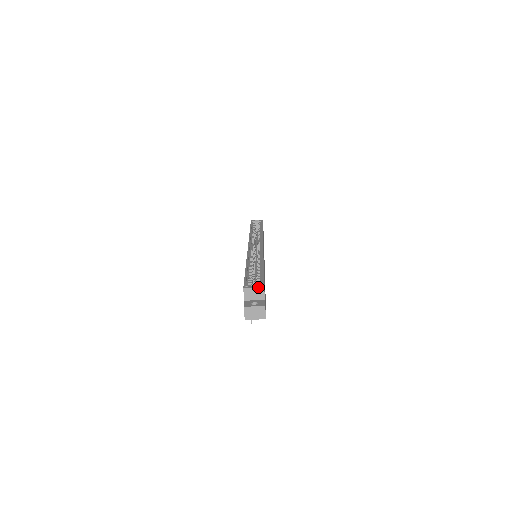
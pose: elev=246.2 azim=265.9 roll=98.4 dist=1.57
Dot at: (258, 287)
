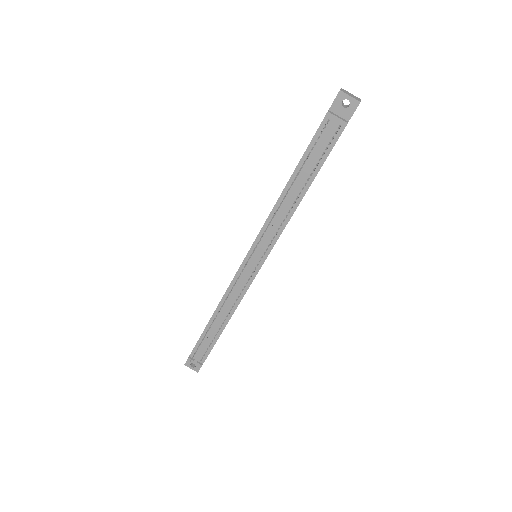
Dot at: occluded
